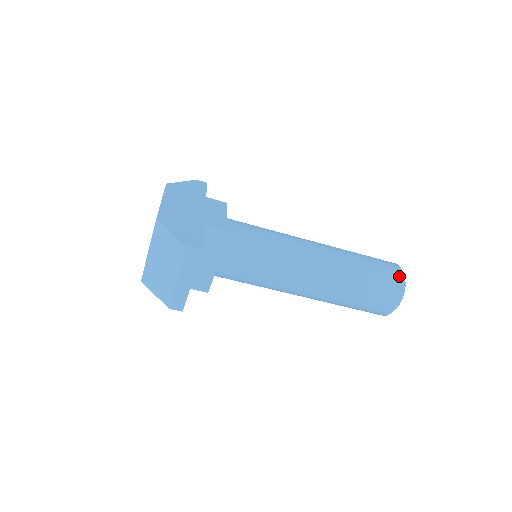
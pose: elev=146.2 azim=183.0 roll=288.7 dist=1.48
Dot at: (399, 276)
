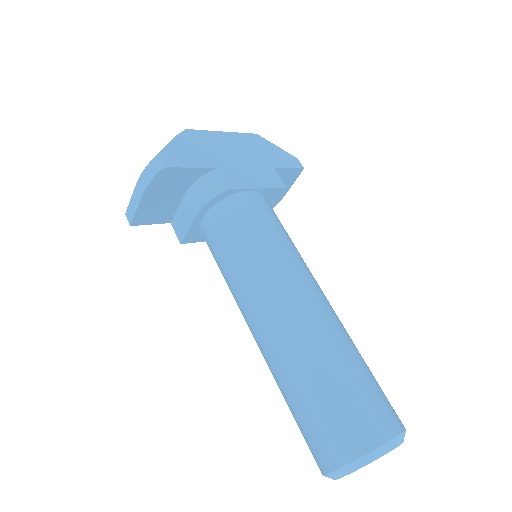
Dot at: (373, 437)
